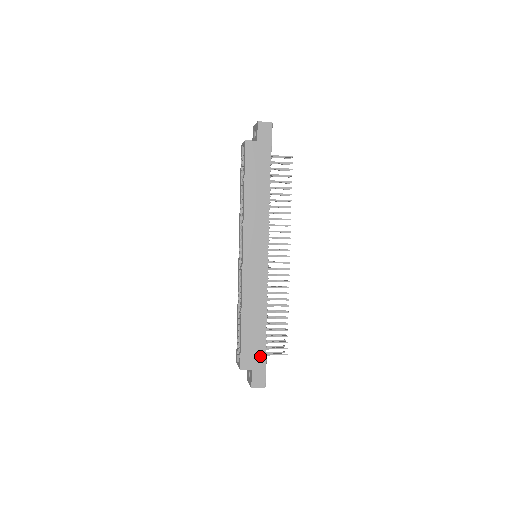
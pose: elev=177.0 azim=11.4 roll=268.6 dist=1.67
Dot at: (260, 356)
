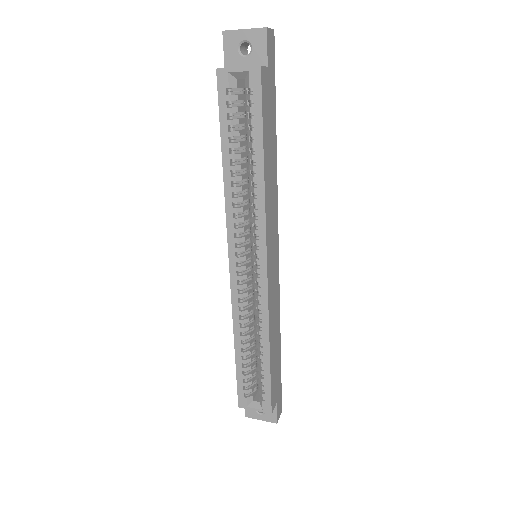
Dot at: (279, 381)
